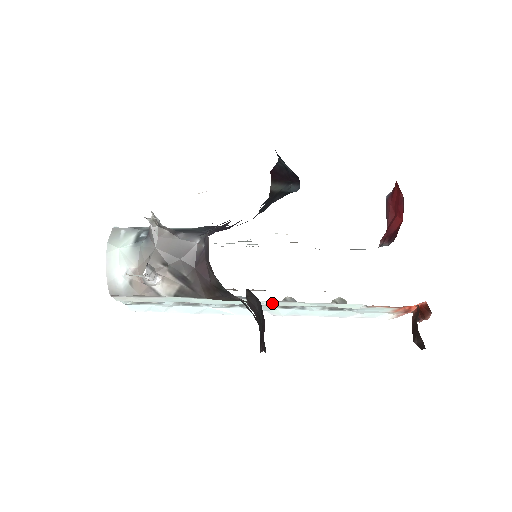
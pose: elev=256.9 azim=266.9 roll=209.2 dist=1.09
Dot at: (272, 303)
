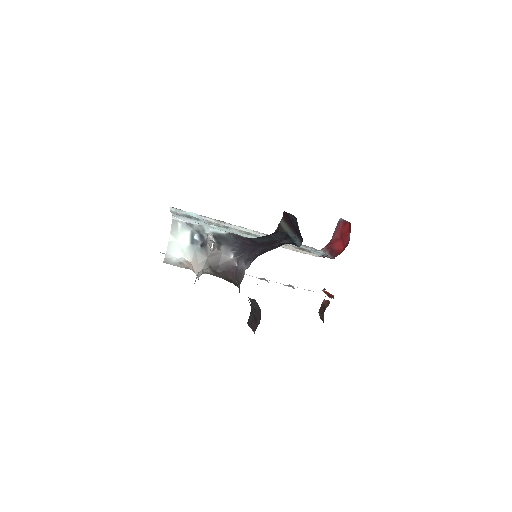
Dot at: occluded
